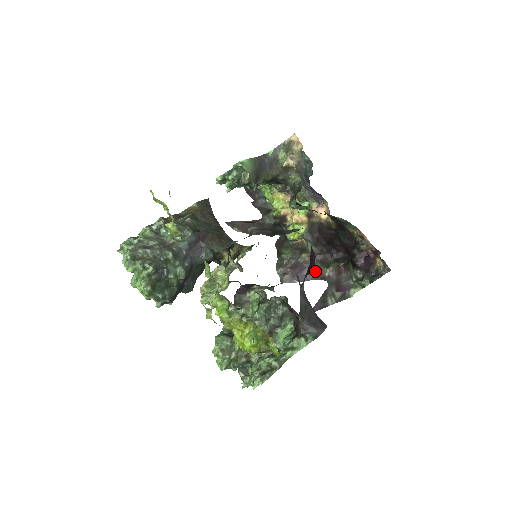
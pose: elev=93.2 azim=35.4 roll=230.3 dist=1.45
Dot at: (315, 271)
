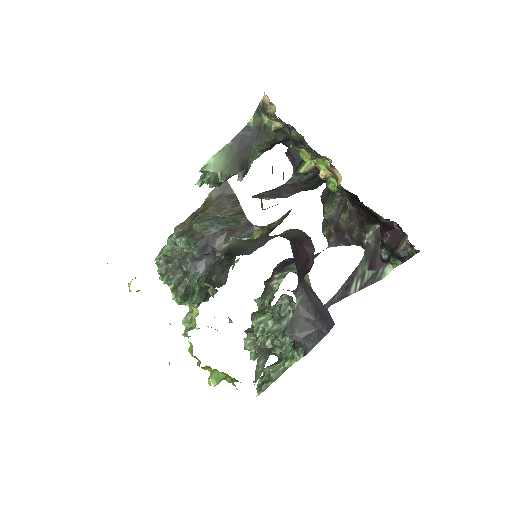
Dot at: (355, 236)
